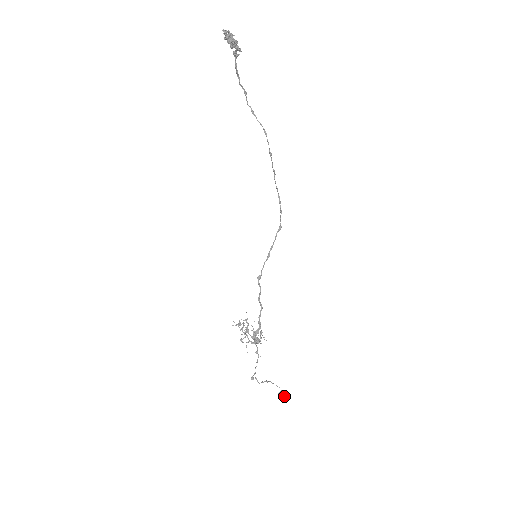
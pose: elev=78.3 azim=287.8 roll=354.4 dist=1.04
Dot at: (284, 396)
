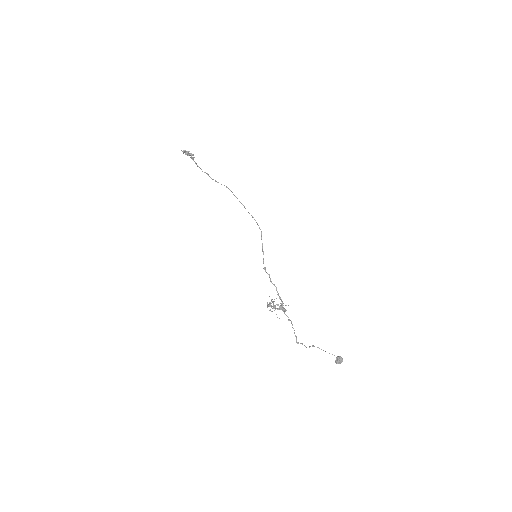
Dot at: (339, 360)
